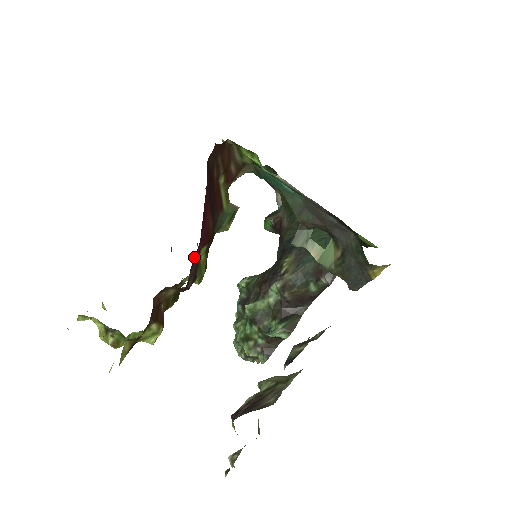
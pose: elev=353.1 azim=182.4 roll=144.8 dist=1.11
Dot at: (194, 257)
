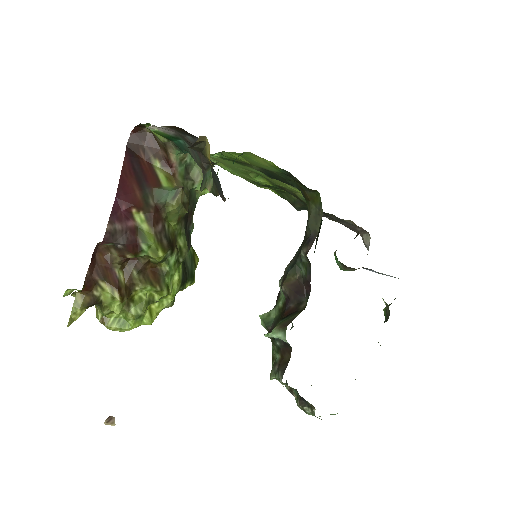
Dot at: (112, 211)
